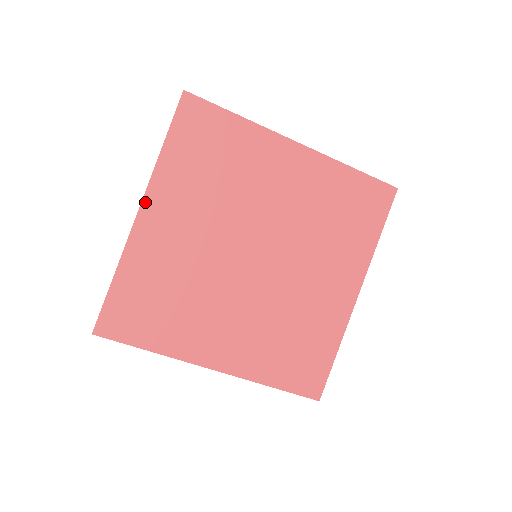
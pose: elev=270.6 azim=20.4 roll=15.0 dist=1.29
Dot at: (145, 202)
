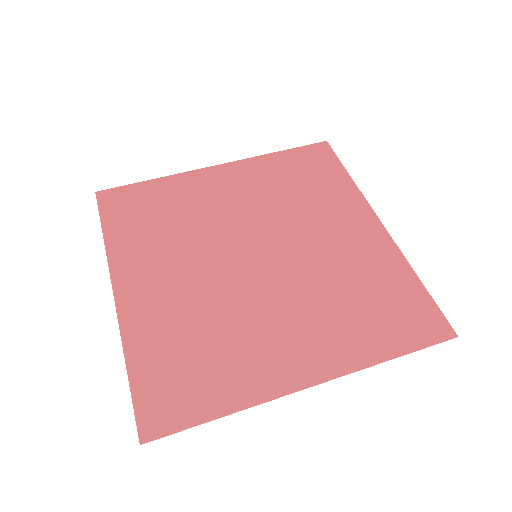
Dot at: (228, 165)
